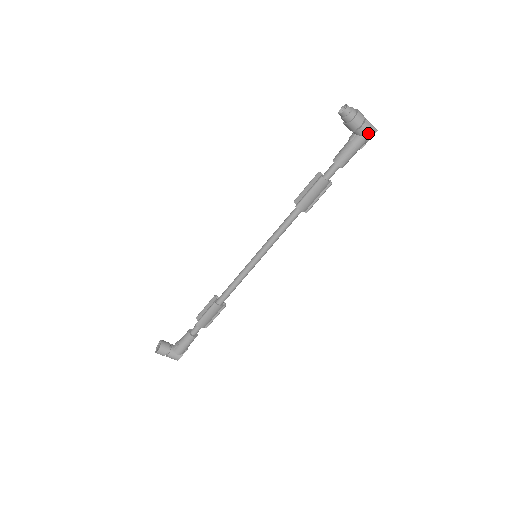
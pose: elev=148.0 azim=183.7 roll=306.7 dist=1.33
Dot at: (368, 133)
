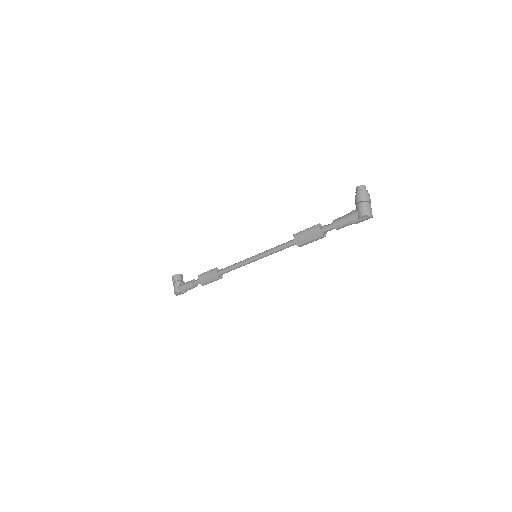
Dot at: (362, 211)
